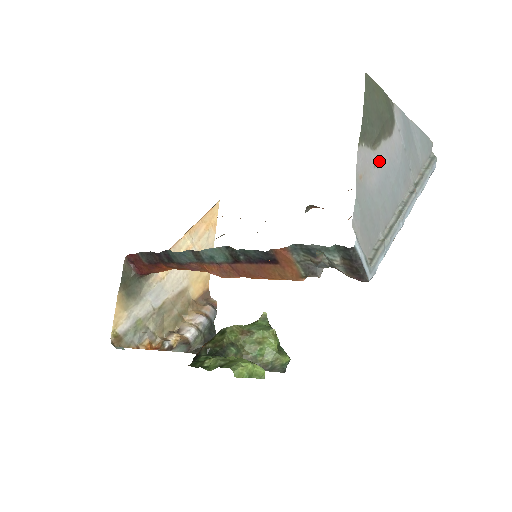
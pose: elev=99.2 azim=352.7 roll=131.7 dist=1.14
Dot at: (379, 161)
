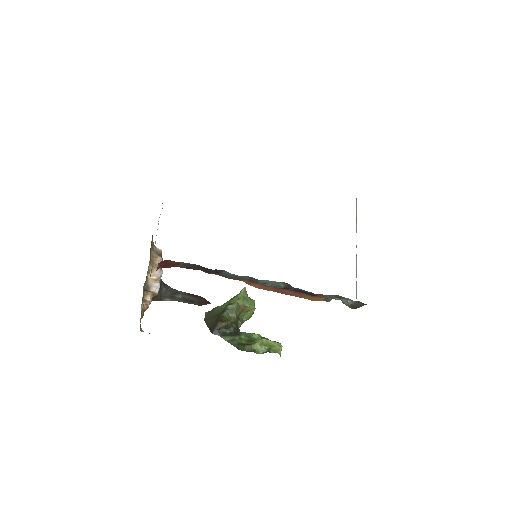
Dot at: occluded
